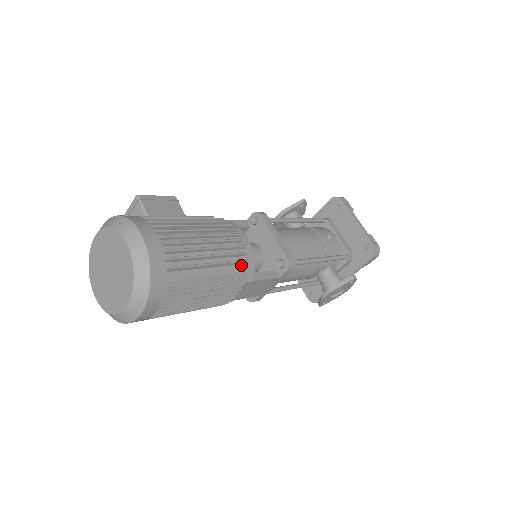
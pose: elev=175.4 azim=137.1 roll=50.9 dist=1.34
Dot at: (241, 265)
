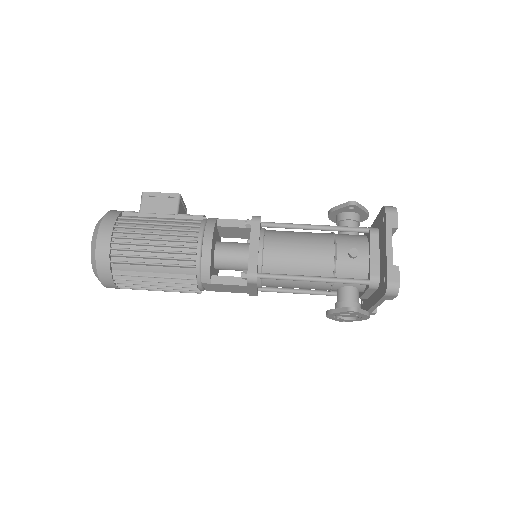
Dot at: (192, 269)
